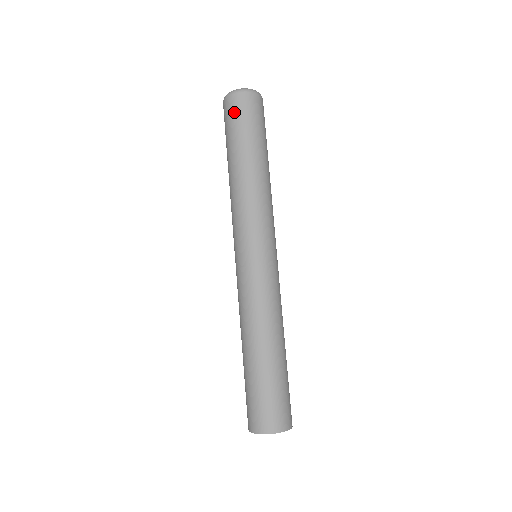
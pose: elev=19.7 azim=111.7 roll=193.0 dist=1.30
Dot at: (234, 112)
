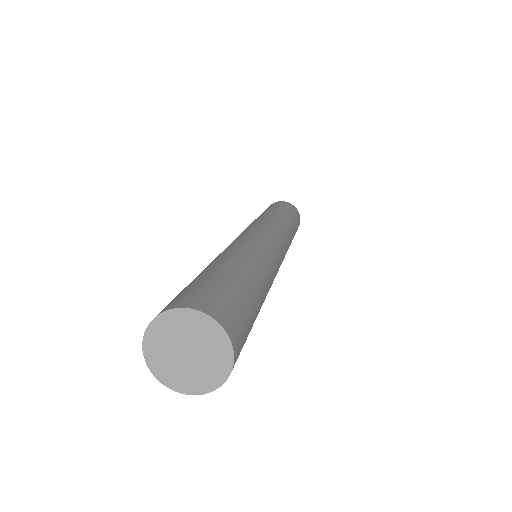
Dot at: (274, 204)
